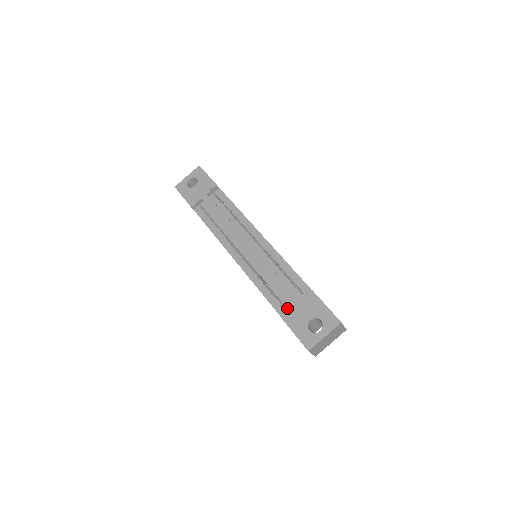
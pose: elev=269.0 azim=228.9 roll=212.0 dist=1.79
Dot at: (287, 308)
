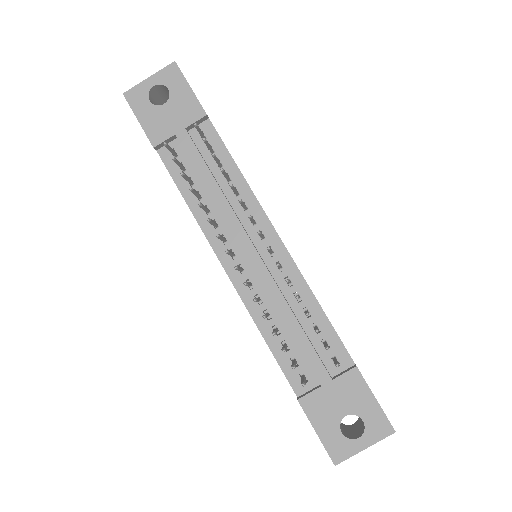
Dot at: (305, 377)
